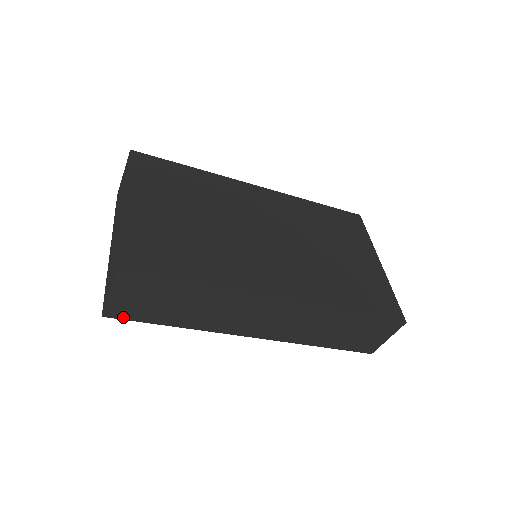
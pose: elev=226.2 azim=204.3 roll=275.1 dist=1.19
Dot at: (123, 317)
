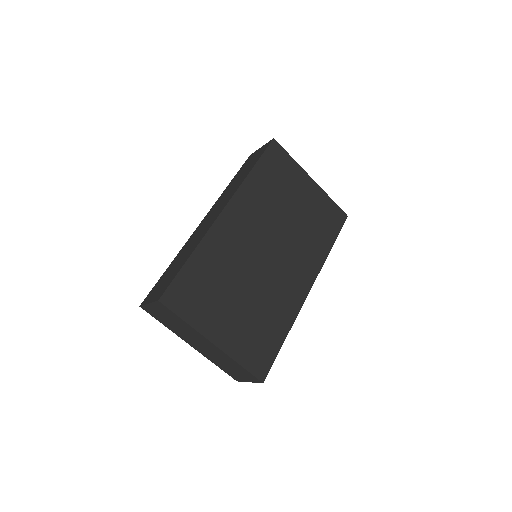
Dot at: occluded
